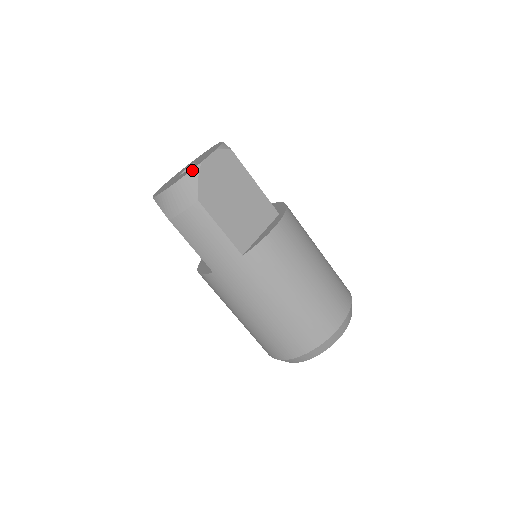
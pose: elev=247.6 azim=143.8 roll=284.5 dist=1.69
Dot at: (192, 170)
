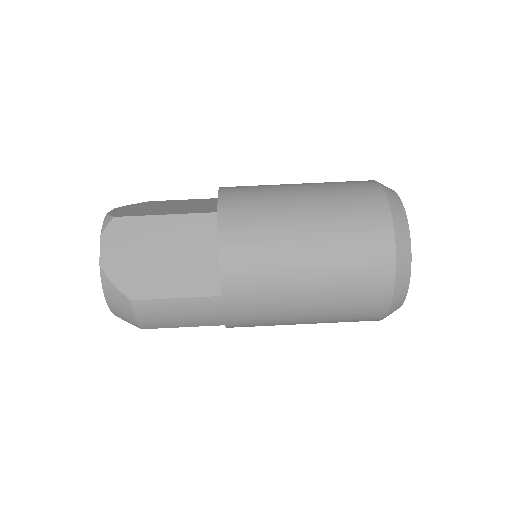
Dot at: (101, 279)
